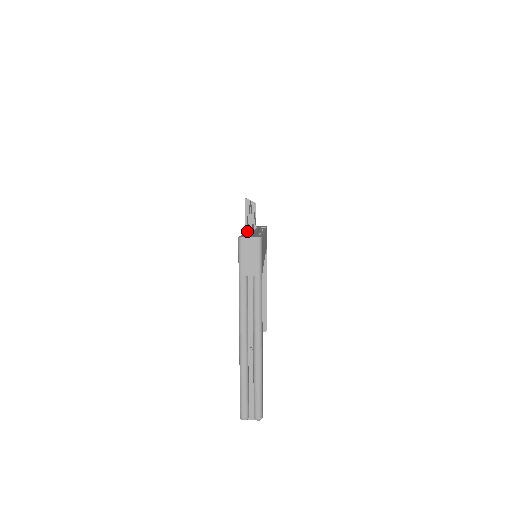
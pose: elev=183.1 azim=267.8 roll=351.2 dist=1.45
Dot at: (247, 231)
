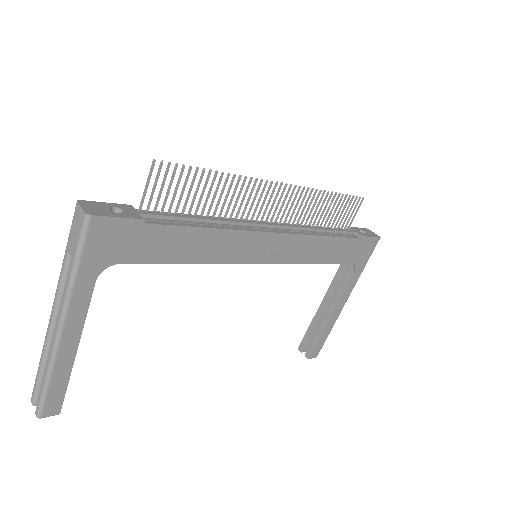
Dot at: (156, 206)
